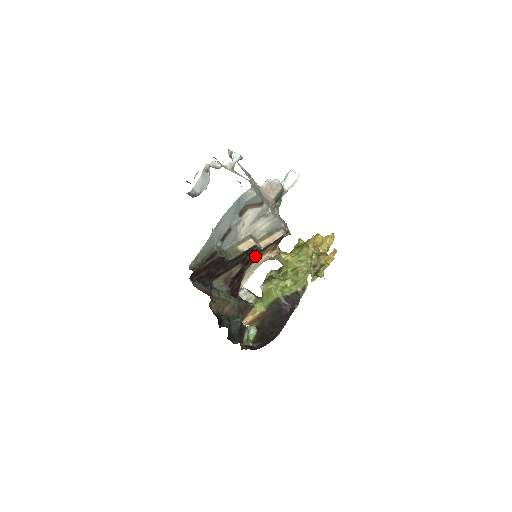
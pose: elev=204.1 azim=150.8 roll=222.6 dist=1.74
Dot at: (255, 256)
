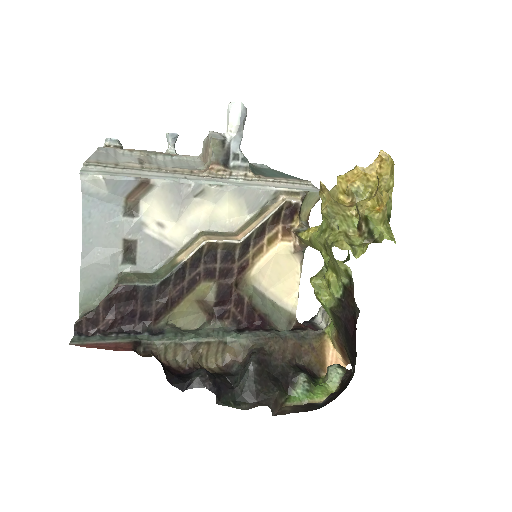
Dot at: (240, 258)
